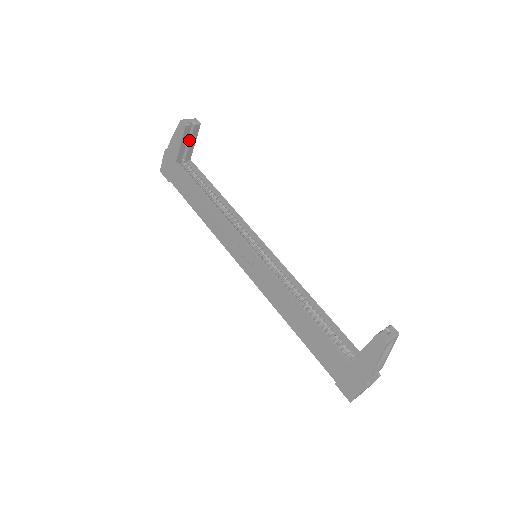
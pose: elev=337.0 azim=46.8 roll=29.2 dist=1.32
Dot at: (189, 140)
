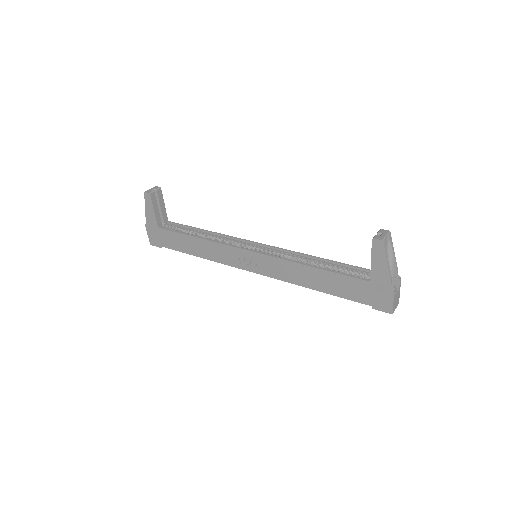
Dot at: (159, 205)
